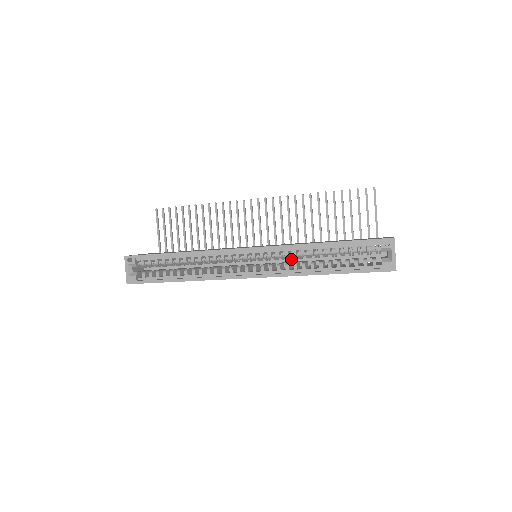
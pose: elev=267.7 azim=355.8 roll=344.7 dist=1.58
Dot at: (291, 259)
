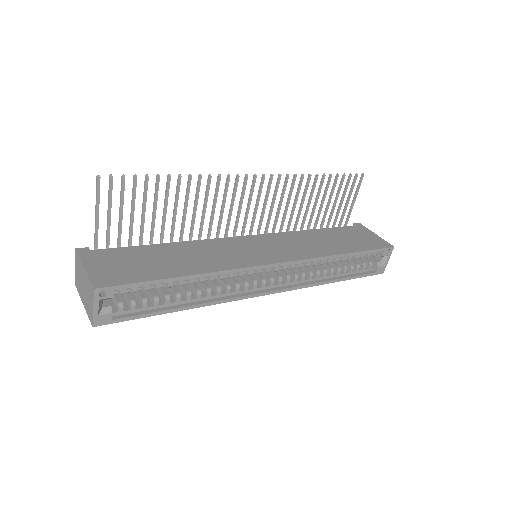
Dot at: occluded
